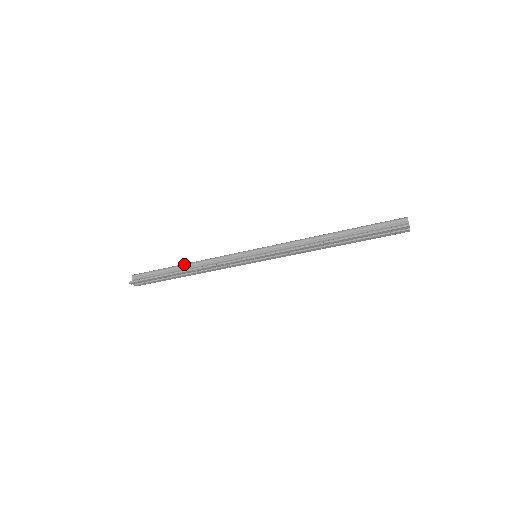
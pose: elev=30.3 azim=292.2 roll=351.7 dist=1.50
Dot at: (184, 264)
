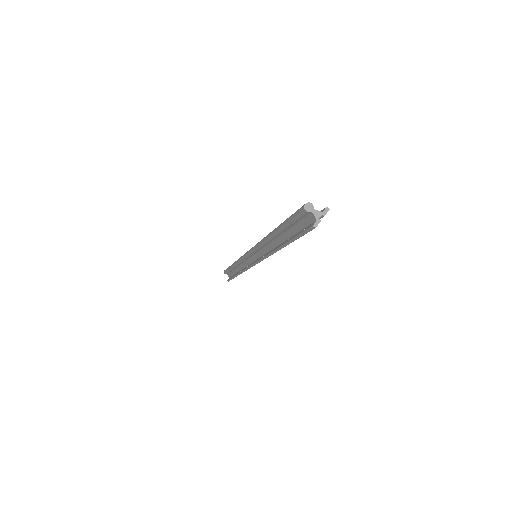
Dot at: (232, 266)
